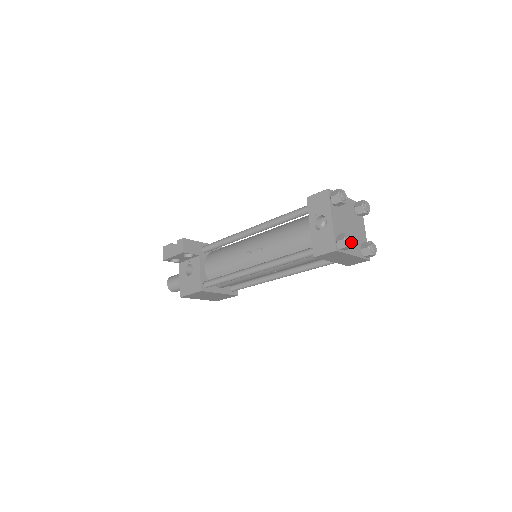
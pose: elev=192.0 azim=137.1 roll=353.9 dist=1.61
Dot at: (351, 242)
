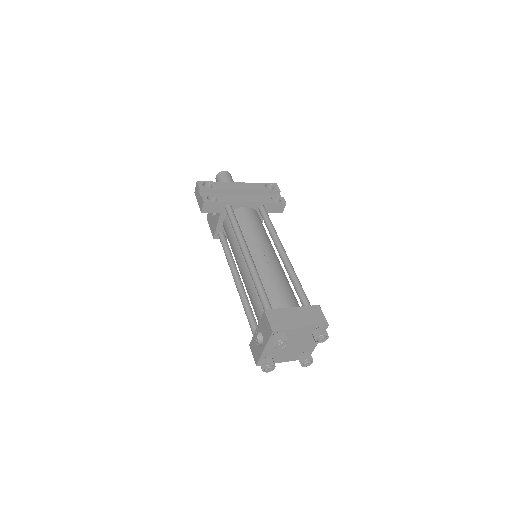
Dot at: (269, 371)
